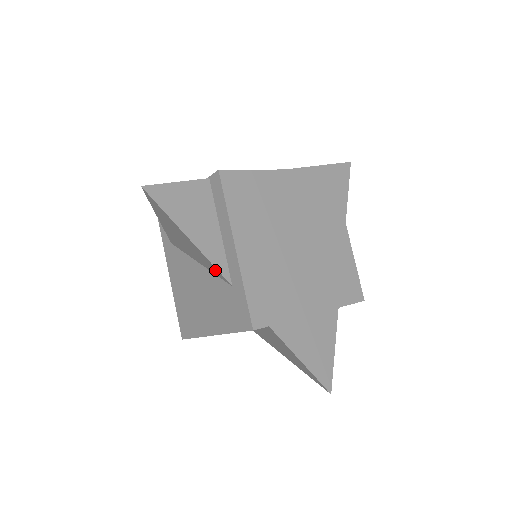
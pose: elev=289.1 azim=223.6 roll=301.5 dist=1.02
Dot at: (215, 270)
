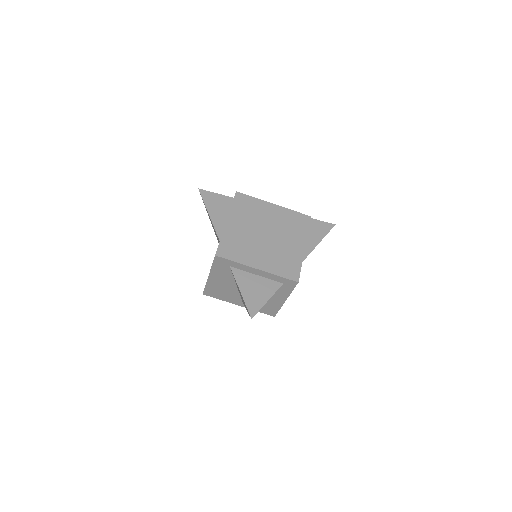
Dot at: occluded
